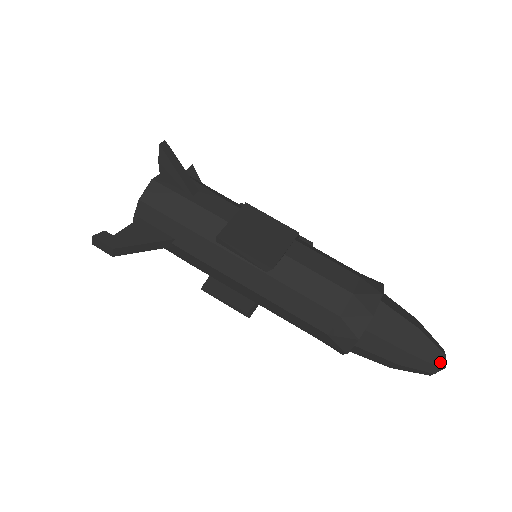
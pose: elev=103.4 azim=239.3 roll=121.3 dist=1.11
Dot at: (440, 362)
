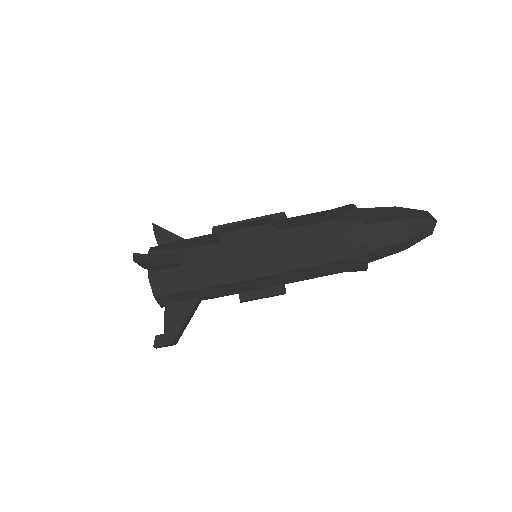
Dot at: (431, 225)
